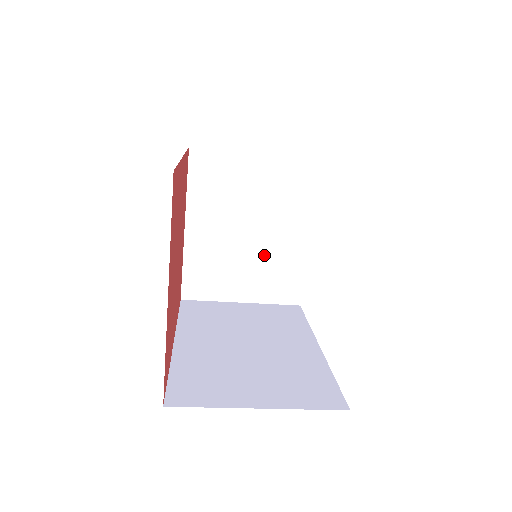
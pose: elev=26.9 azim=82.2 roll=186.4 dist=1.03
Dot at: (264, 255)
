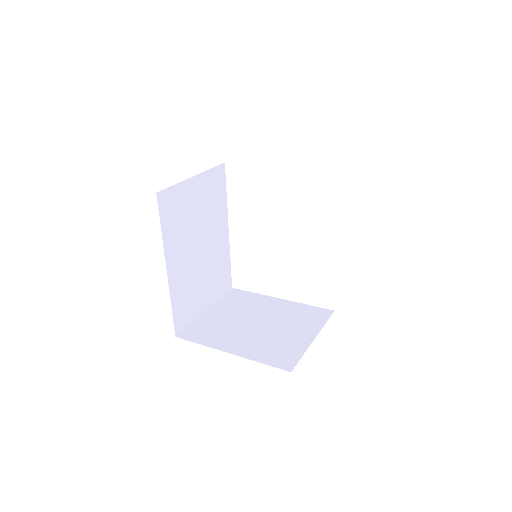
Dot at: occluded
